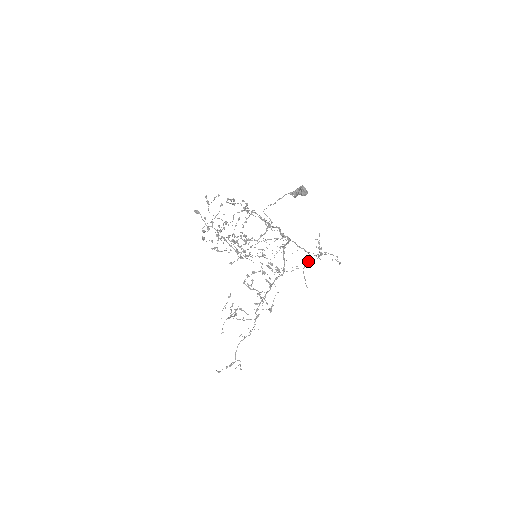
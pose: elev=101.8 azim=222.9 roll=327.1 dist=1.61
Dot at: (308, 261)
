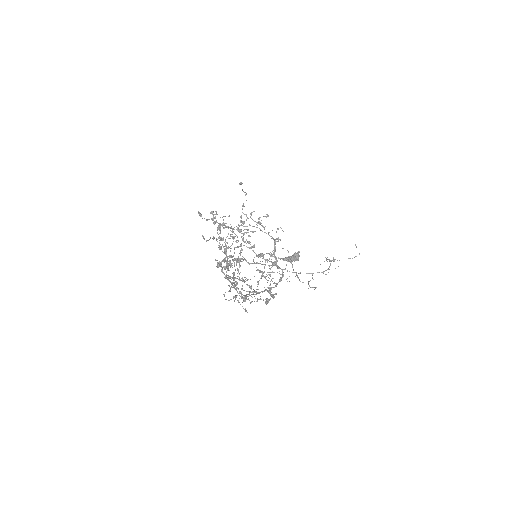
Dot at: occluded
